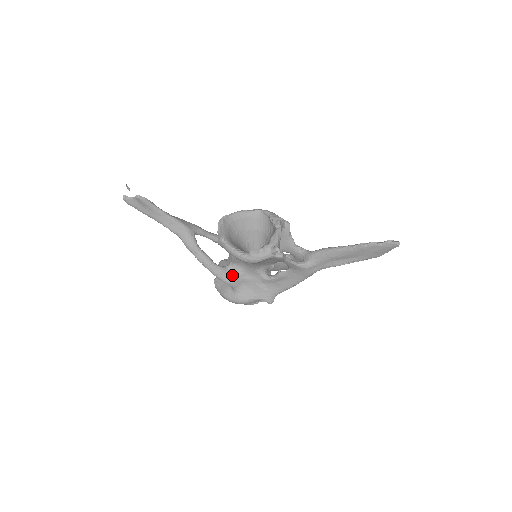
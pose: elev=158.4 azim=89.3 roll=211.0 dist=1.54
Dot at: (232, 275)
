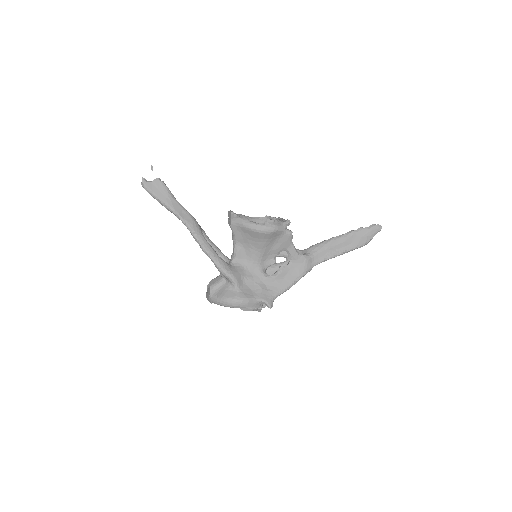
Dot at: (235, 270)
